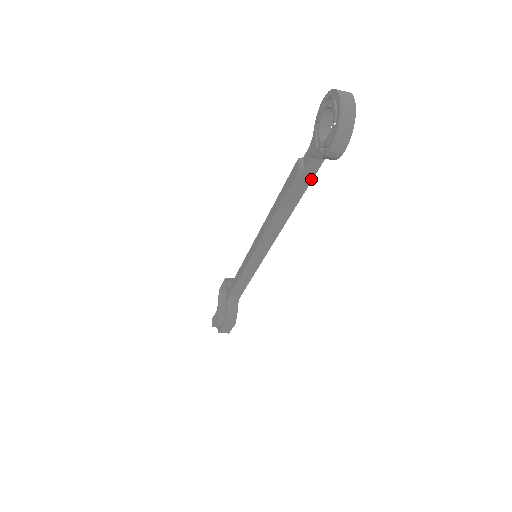
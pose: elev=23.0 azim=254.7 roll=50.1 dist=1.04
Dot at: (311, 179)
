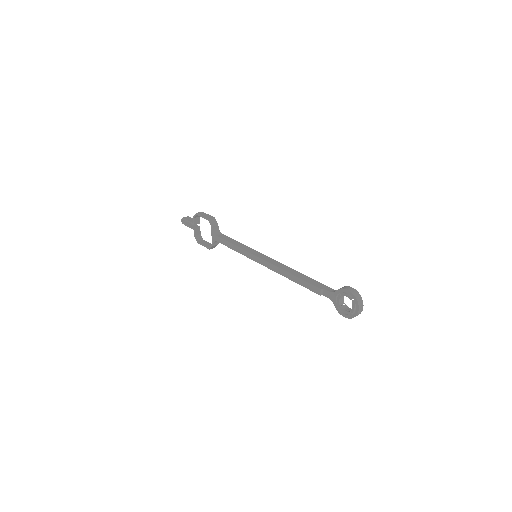
Dot at: occluded
